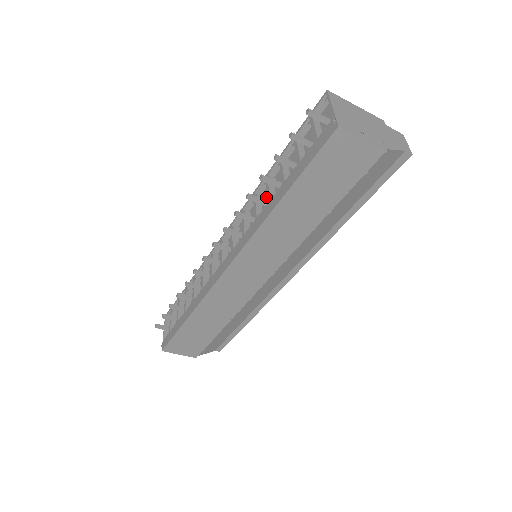
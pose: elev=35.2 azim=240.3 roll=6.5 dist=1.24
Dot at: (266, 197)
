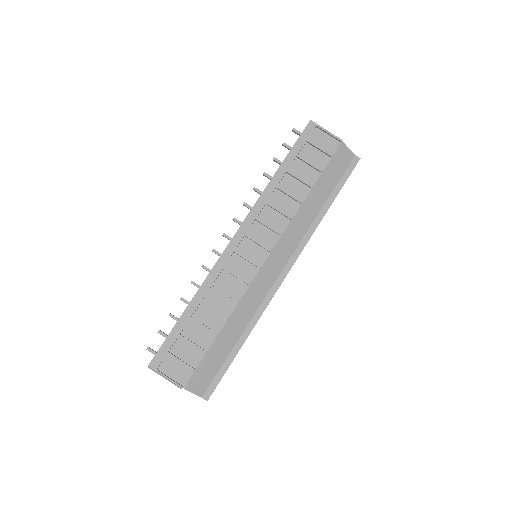
Dot at: occluded
